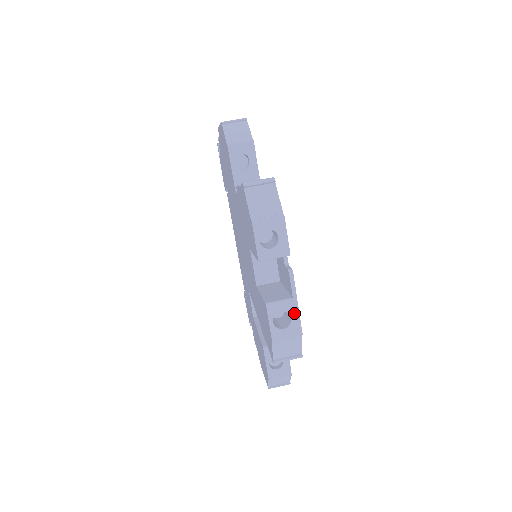
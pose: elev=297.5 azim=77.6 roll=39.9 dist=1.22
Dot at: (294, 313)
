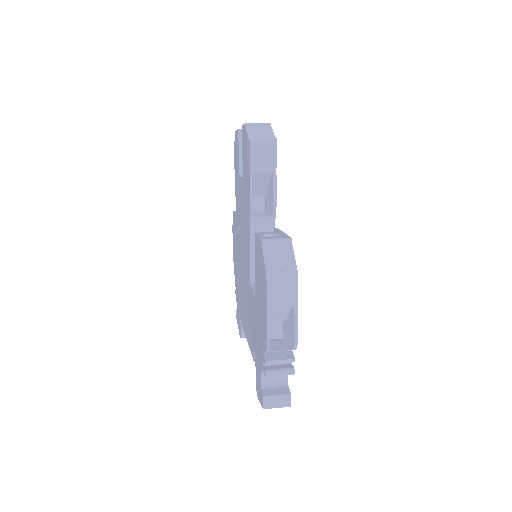
Dot at: occluded
